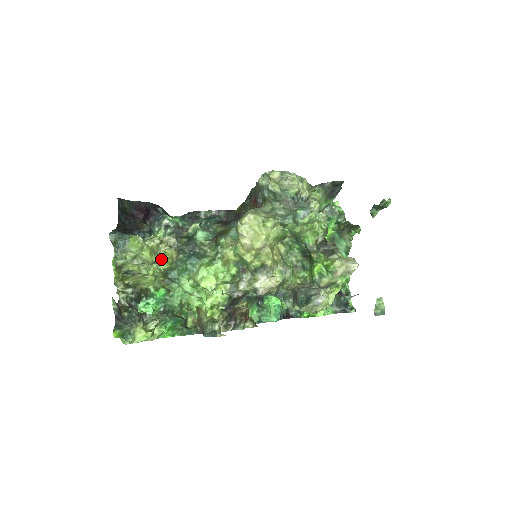
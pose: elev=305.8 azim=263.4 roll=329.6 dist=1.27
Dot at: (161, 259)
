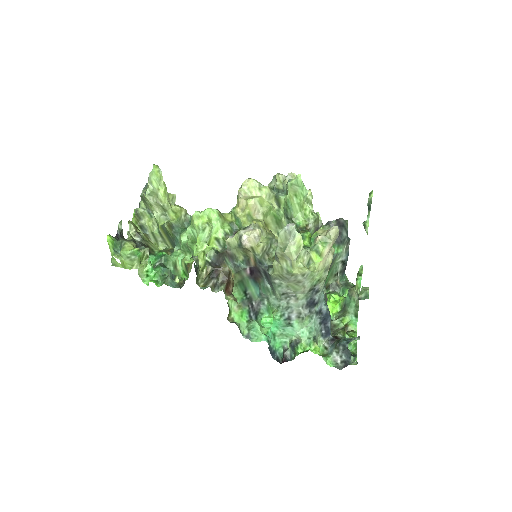
Dot at: (172, 210)
